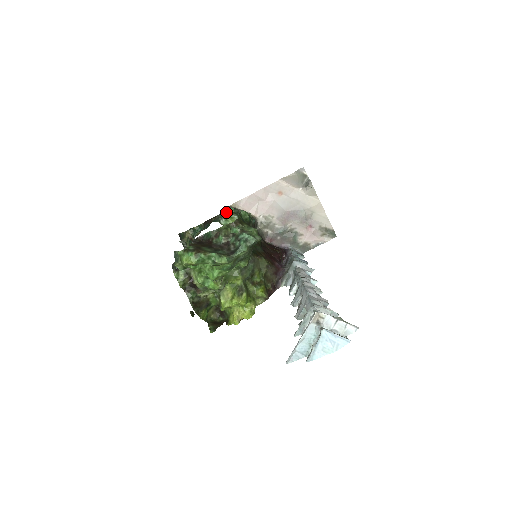
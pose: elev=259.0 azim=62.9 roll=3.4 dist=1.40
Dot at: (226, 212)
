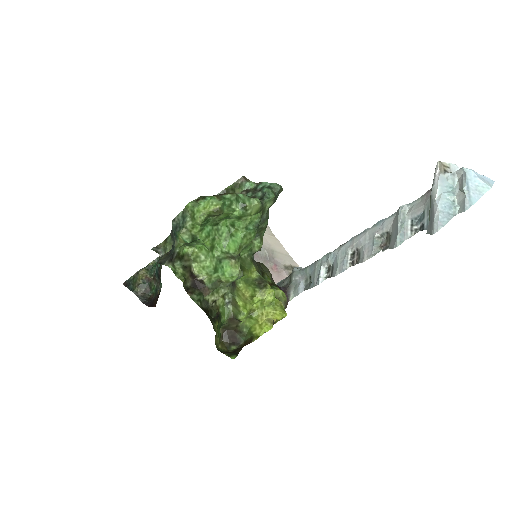
Dot at: occluded
